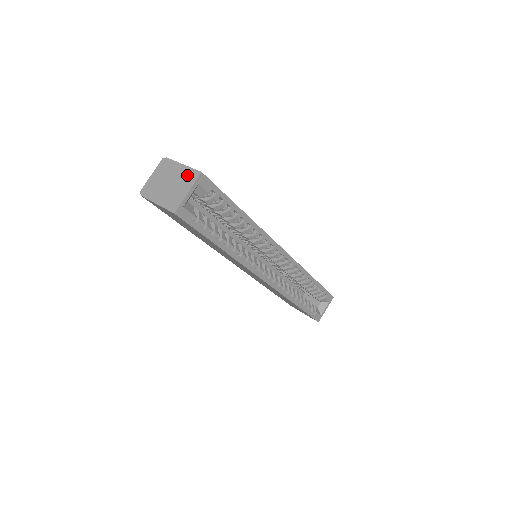
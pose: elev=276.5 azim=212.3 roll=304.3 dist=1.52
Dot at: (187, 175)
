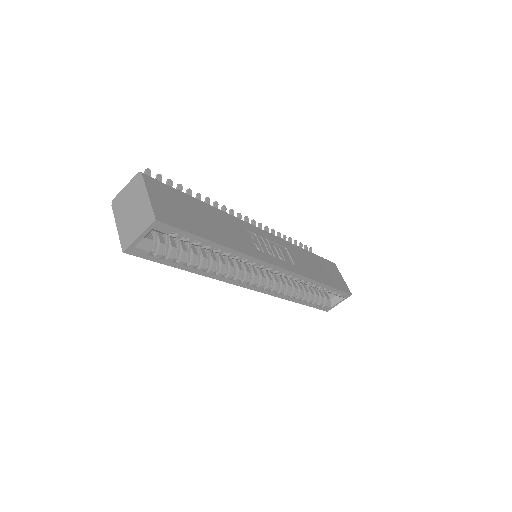
Dot at: (146, 213)
